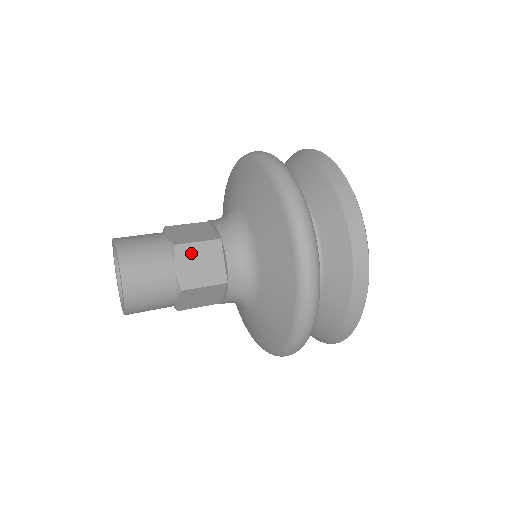
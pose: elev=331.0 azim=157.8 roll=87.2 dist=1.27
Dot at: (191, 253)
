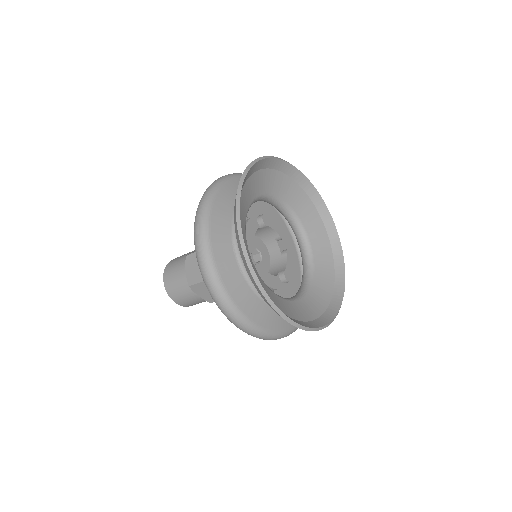
Dot at: (201, 288)
